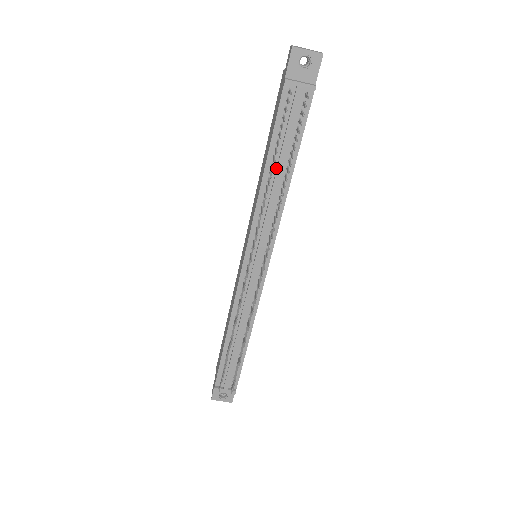
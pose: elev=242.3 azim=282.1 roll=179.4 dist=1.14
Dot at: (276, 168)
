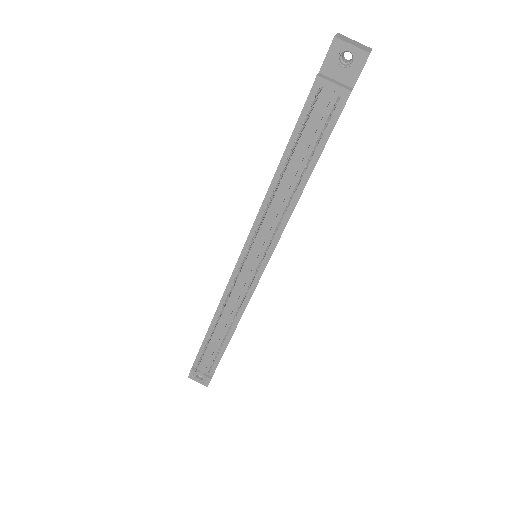
Dot at: (289, 172)
